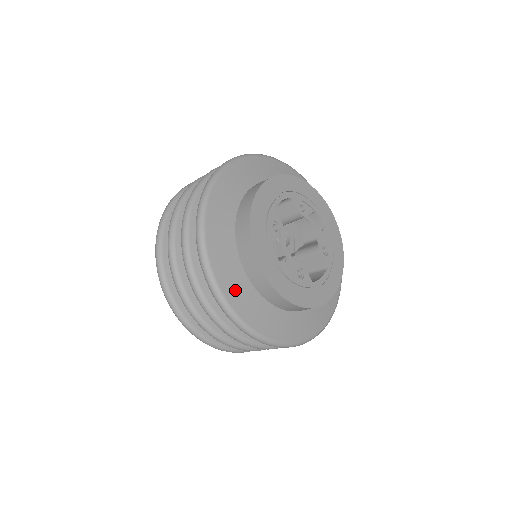
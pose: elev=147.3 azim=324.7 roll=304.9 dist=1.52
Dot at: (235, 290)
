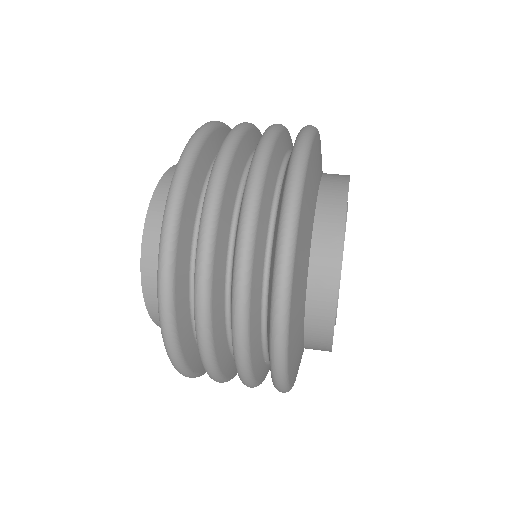
Dot at: (303, 236)
